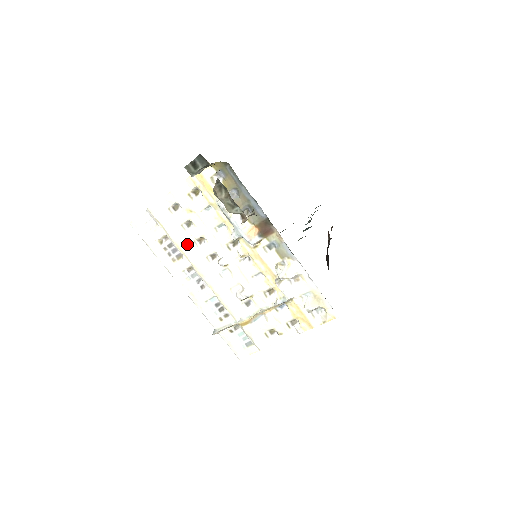
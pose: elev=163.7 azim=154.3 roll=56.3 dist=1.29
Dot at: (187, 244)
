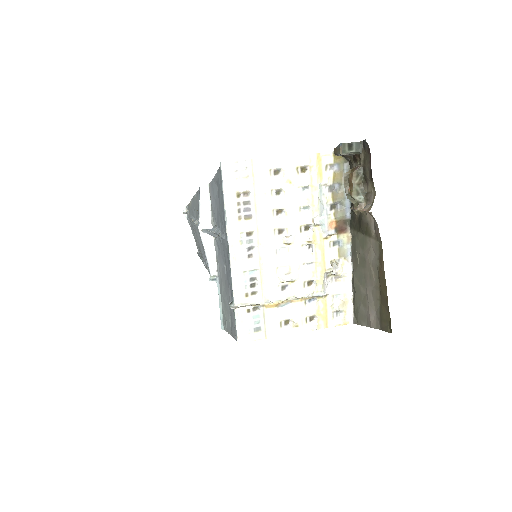
Dot at: (266, 209)
